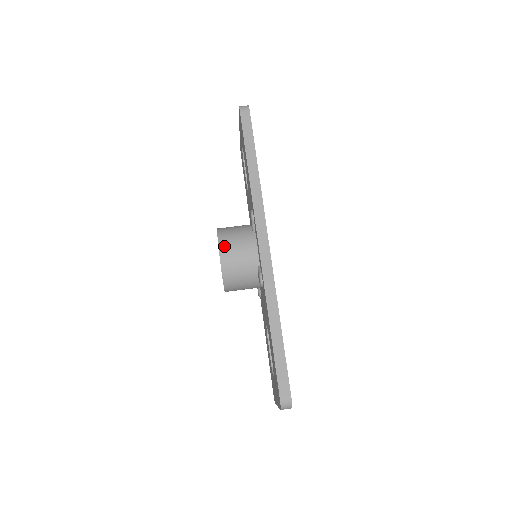
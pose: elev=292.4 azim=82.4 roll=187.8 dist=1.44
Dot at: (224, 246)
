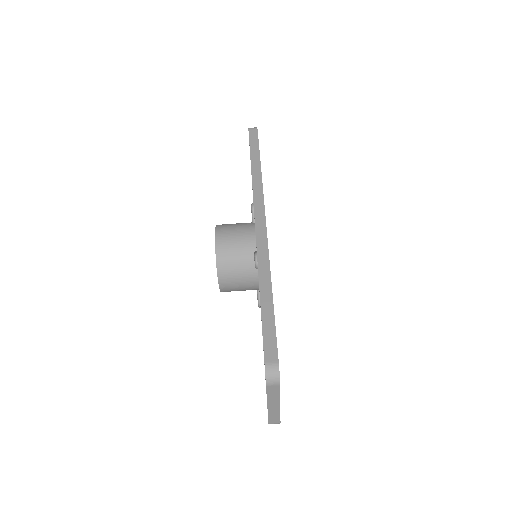
Dot at: (221, 231)
